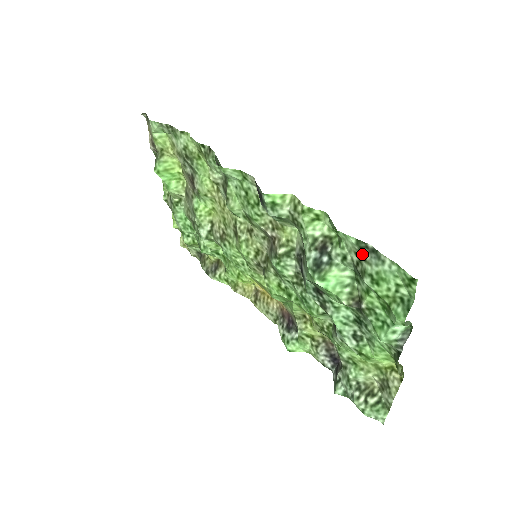
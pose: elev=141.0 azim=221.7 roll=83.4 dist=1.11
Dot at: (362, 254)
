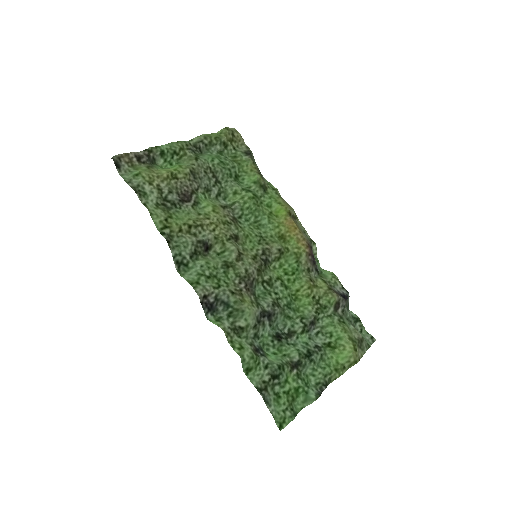
Dot at: (264, 389)
